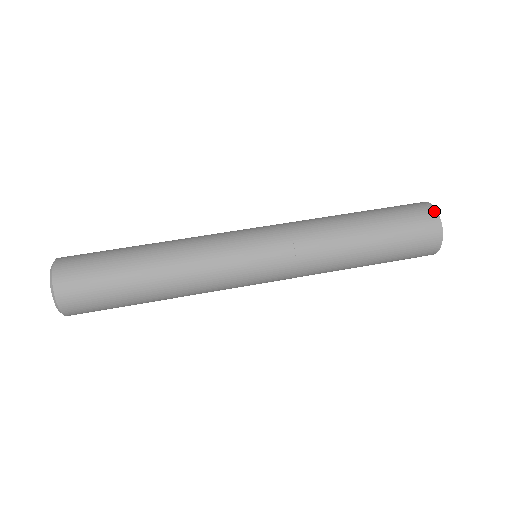
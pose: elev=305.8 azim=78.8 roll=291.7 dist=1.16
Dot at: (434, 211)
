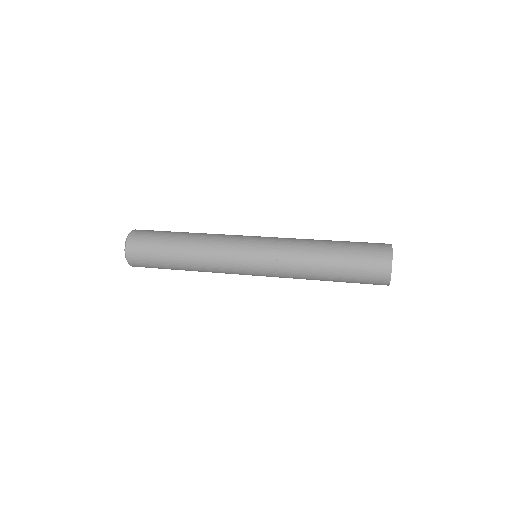
Dot at: occluded
